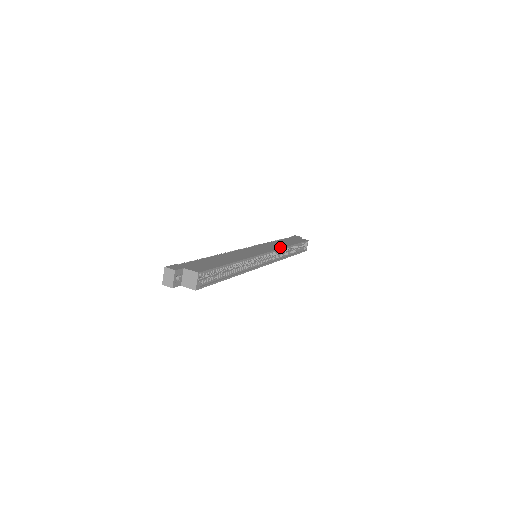
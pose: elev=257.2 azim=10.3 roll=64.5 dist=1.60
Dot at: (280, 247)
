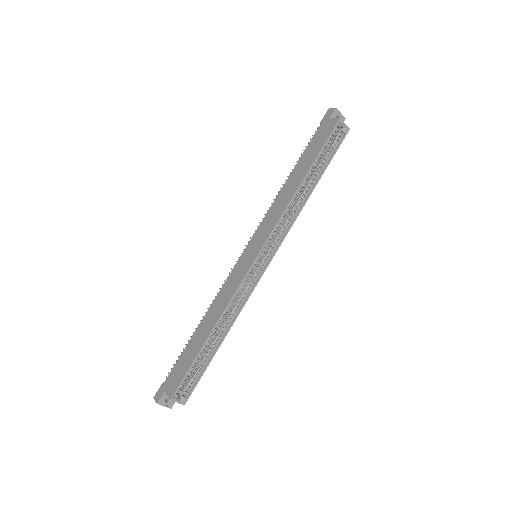
Dot at: (281, 212)
